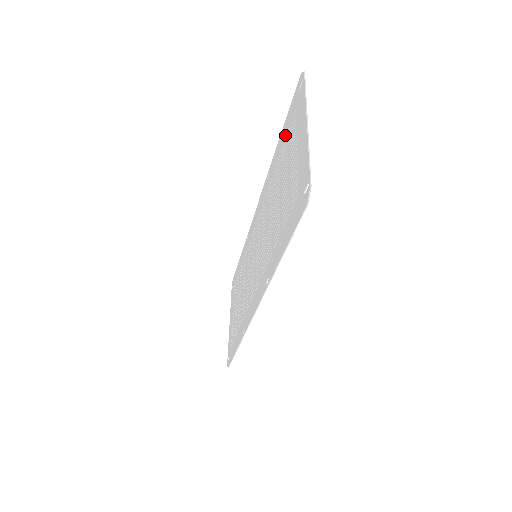
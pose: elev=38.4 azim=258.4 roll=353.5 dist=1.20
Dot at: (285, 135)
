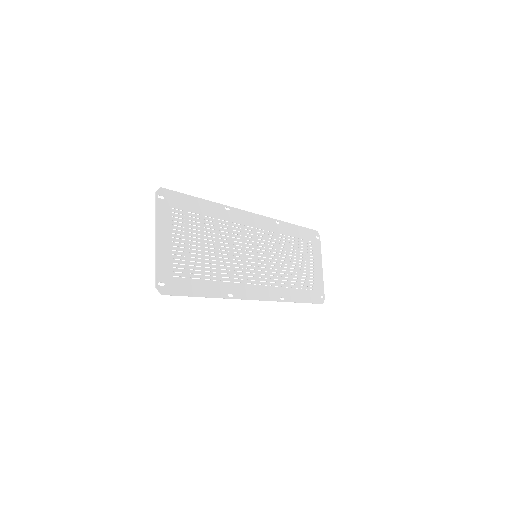
Dot at: (191, 209)
